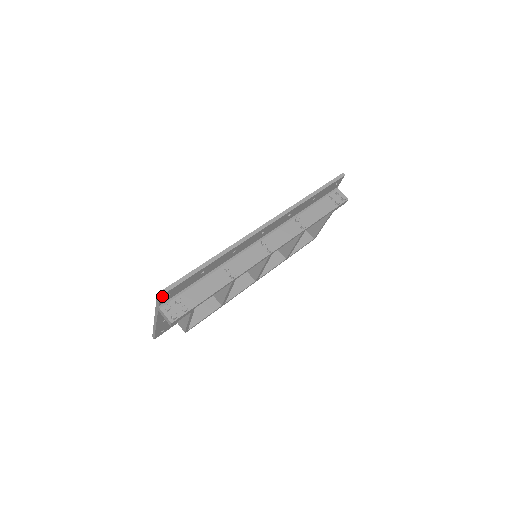
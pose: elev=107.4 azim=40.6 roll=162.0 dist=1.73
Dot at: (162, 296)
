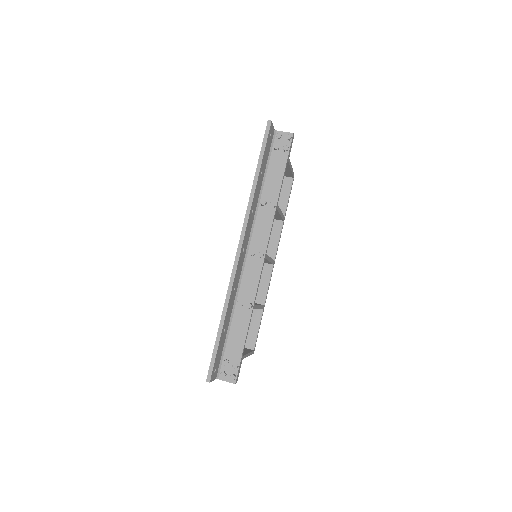
Dot at: (211, 379)
